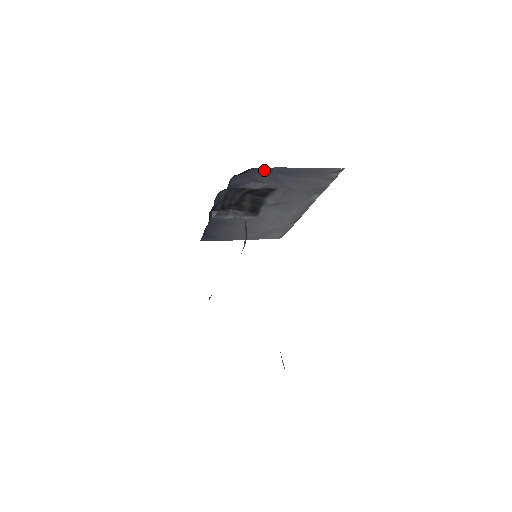
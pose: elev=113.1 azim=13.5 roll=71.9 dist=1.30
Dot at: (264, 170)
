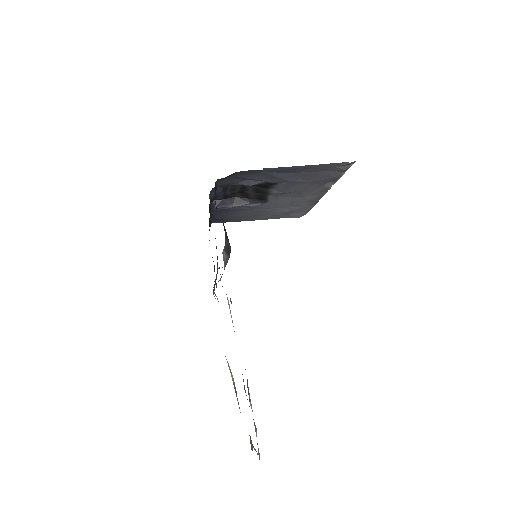
Dot at: (253, 171)
